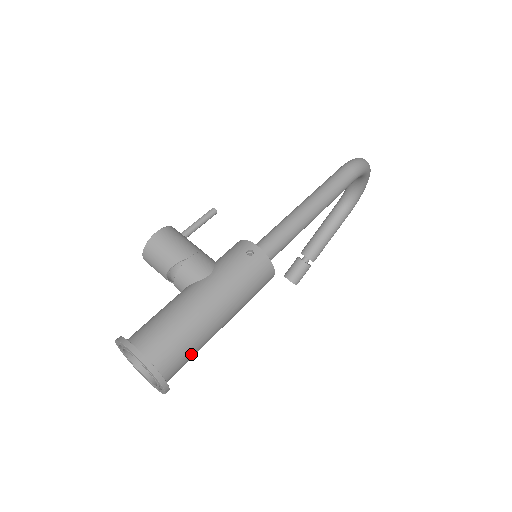
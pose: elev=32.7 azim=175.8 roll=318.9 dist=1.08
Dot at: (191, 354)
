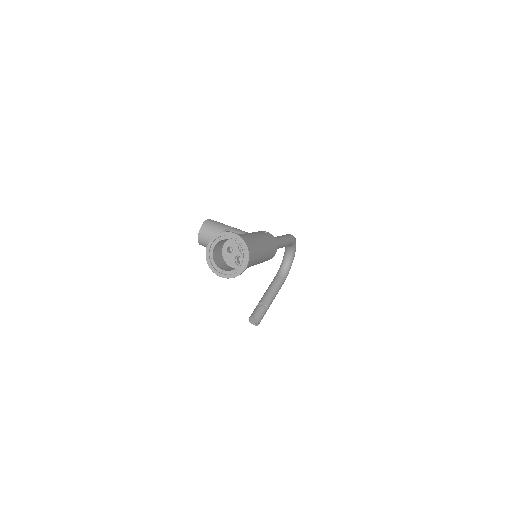
Dot at: (253, 256)
